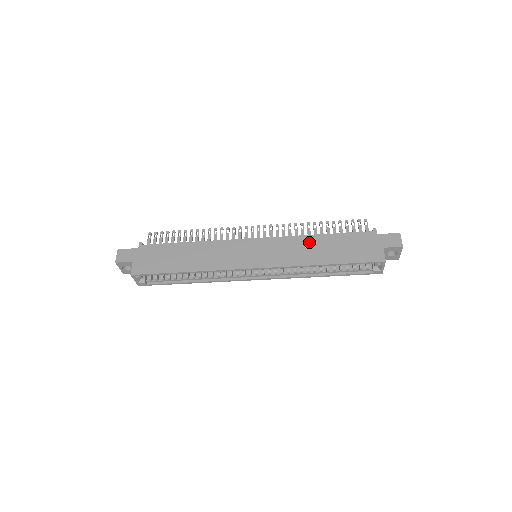
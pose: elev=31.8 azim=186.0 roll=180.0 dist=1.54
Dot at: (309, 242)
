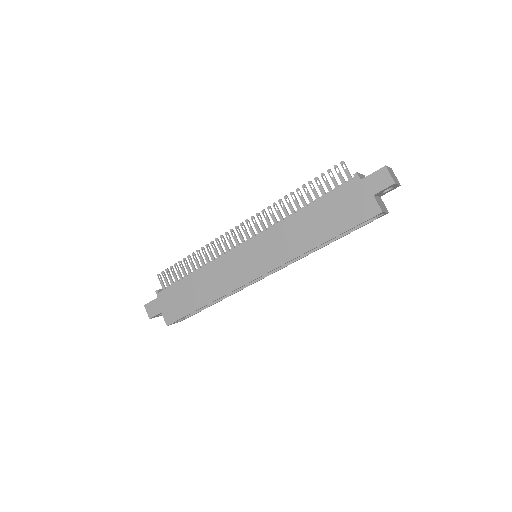
Dot at: (295, 224)
